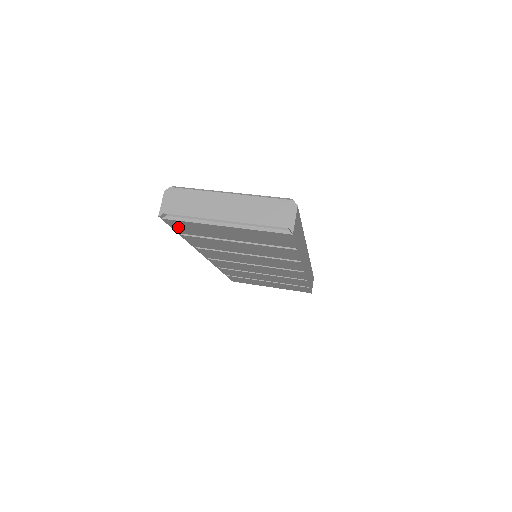
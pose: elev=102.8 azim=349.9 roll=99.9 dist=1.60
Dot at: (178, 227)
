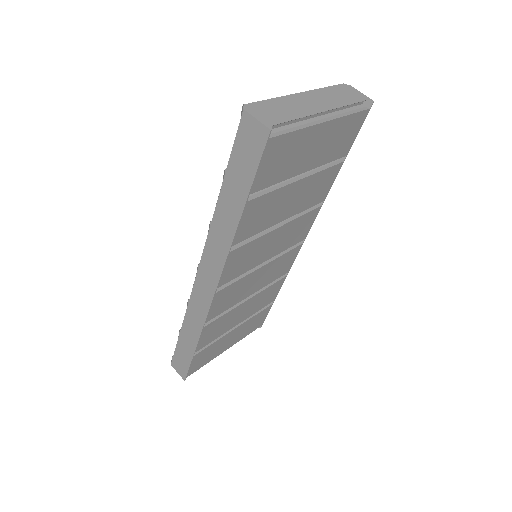
Dot at: (266, 166)
